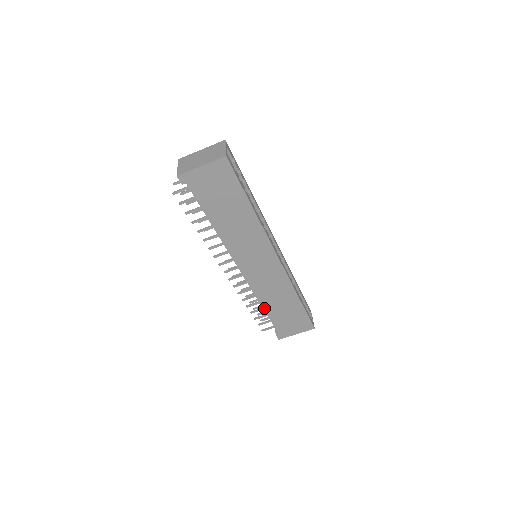
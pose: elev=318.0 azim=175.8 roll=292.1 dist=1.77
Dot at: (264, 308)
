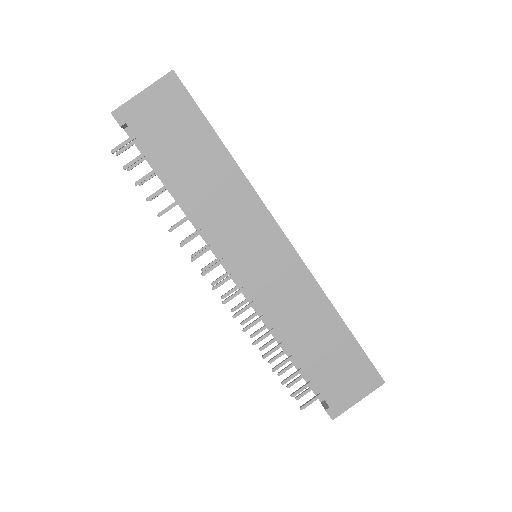
Dot at: (291, 350)
